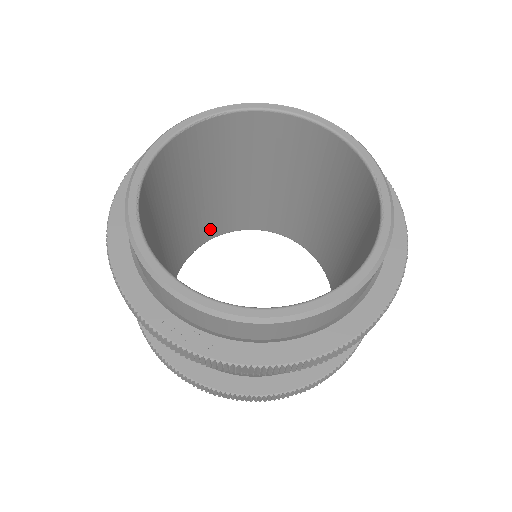
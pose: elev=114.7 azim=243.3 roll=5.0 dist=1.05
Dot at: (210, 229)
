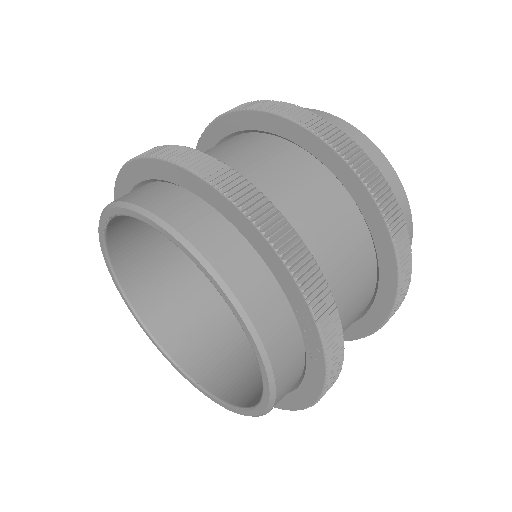
Dot at: occluded
